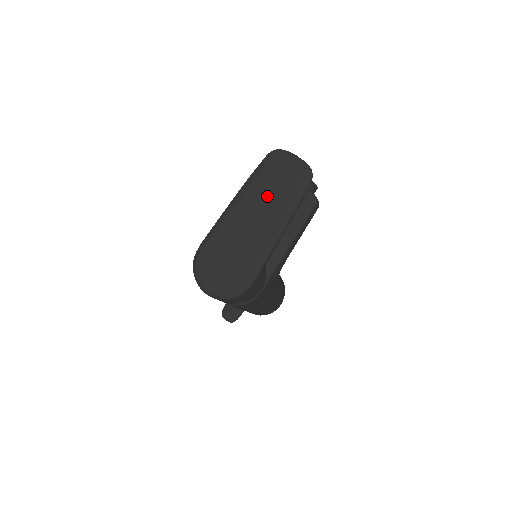
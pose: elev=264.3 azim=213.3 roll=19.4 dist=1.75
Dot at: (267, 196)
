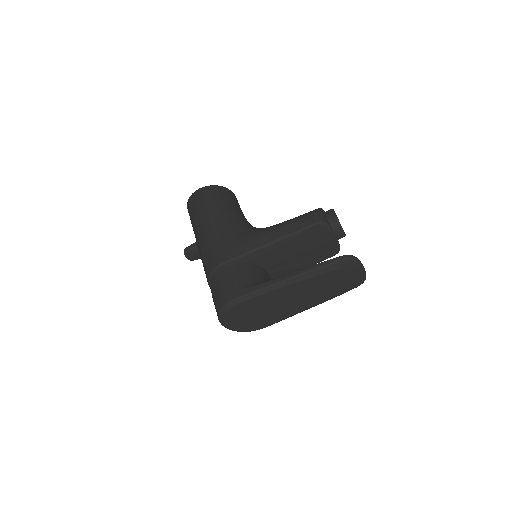
Dot at: (320, 288)
